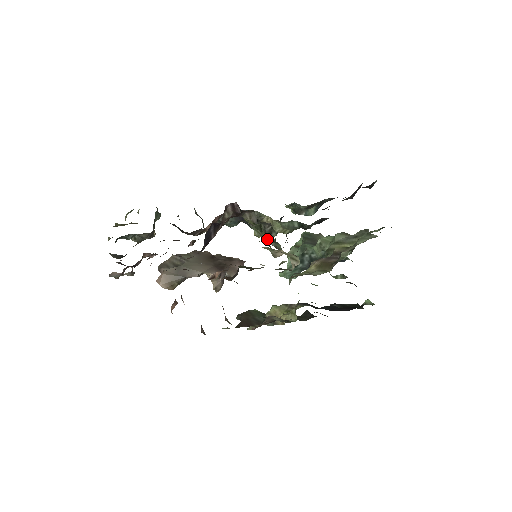
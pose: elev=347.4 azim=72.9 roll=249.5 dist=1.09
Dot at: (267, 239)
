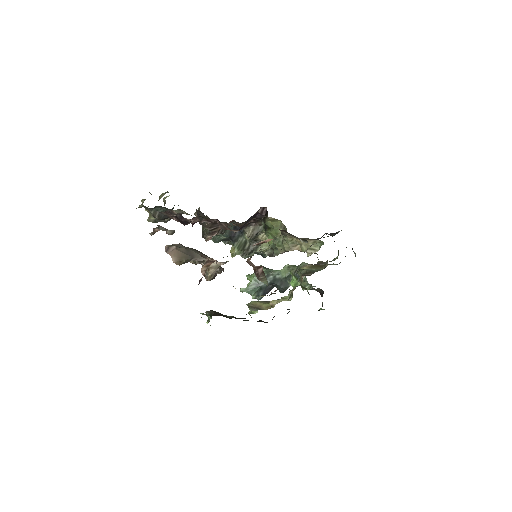
Dot at: (272, 244)
